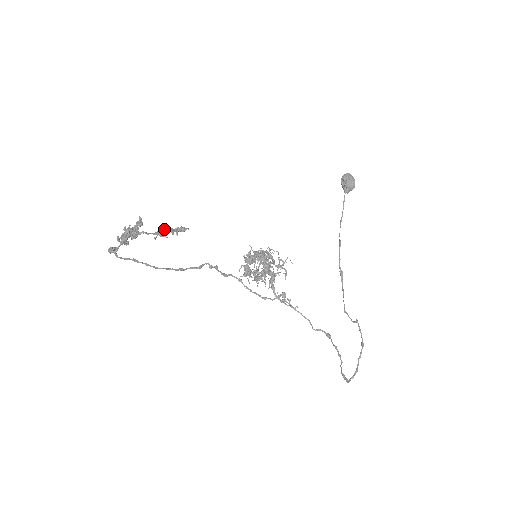
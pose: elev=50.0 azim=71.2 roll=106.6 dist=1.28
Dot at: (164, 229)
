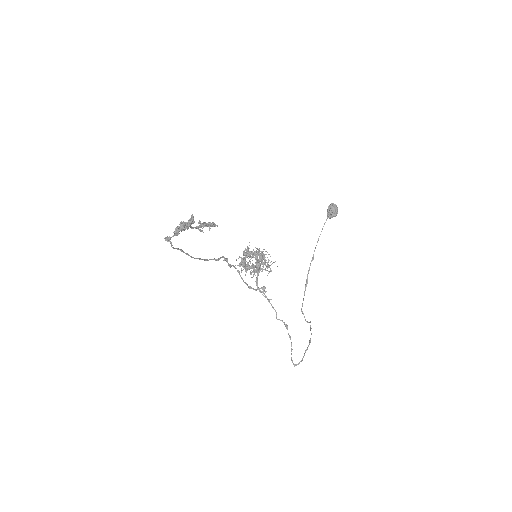
Dot at: (203, 225)
